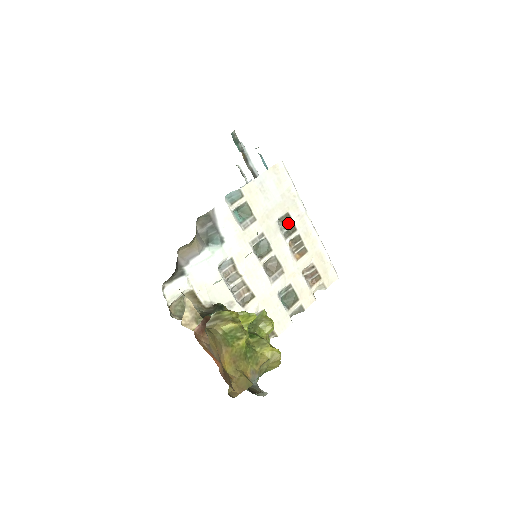
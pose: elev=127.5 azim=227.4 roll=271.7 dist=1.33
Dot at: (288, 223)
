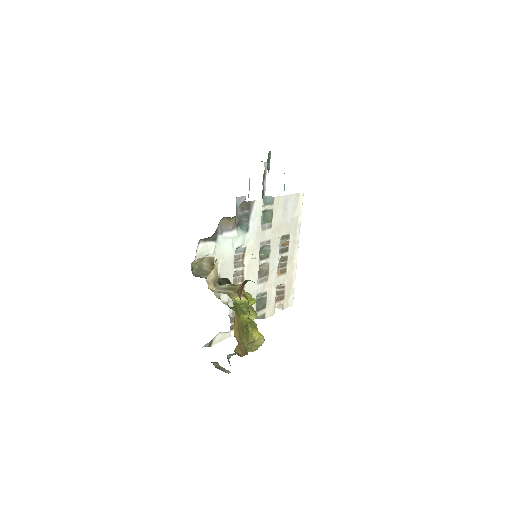
Dot at: (285, 243)
